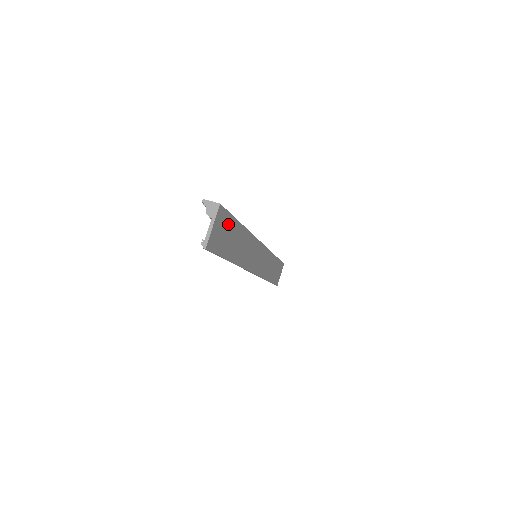
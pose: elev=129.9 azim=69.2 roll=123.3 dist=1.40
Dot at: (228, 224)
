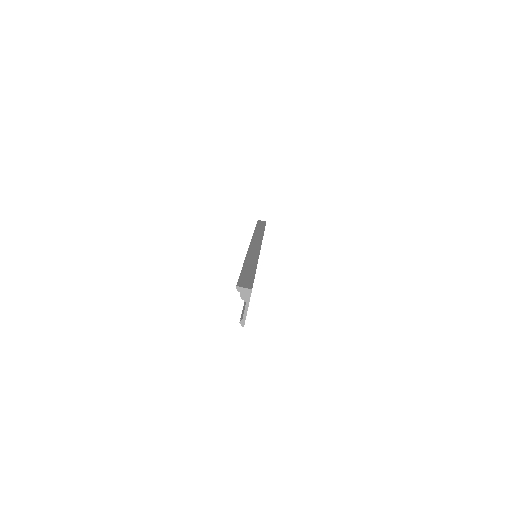
Dot at: occluded
